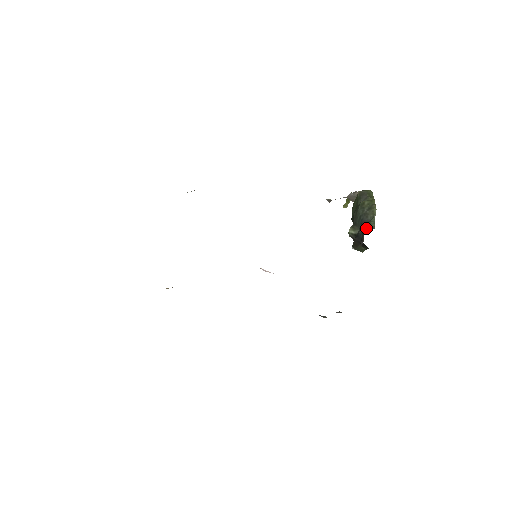
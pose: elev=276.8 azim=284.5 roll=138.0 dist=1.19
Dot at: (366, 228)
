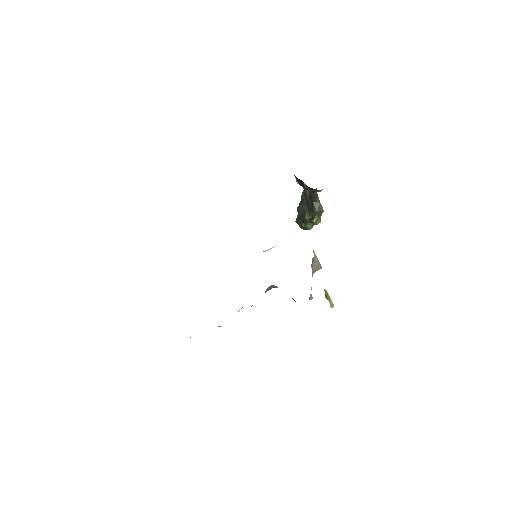
Dot at: (303, 190)
